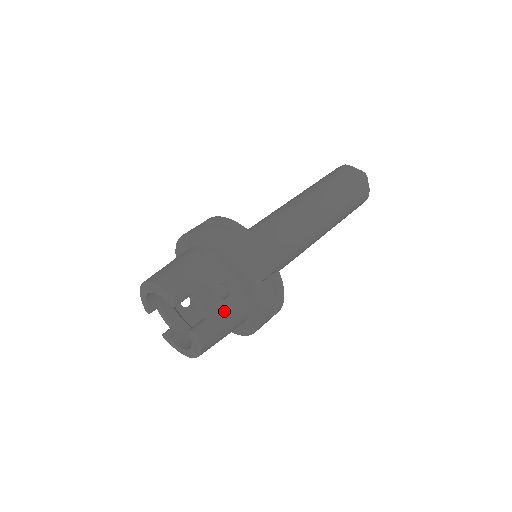
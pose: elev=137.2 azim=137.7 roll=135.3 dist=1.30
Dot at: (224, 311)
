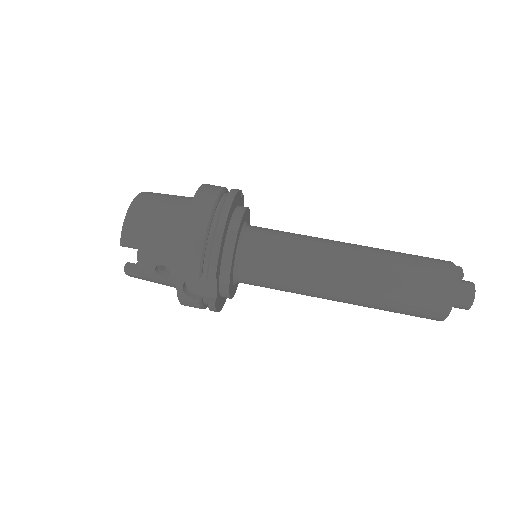
Dot at: (156, 279)
